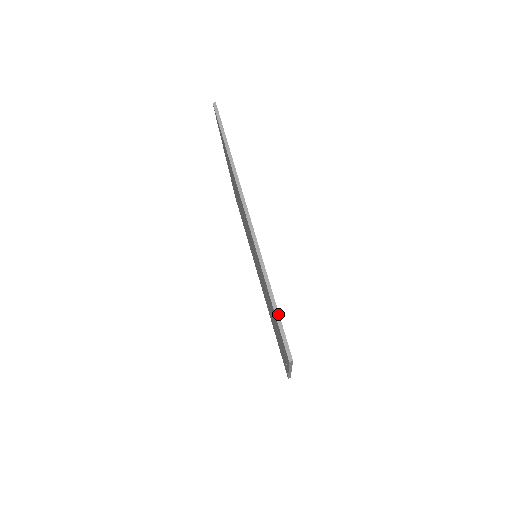
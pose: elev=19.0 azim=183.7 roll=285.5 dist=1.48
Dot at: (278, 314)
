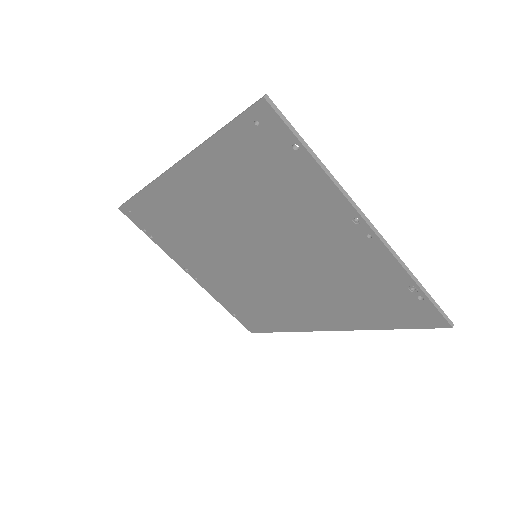
Dot at: (229, 122)
